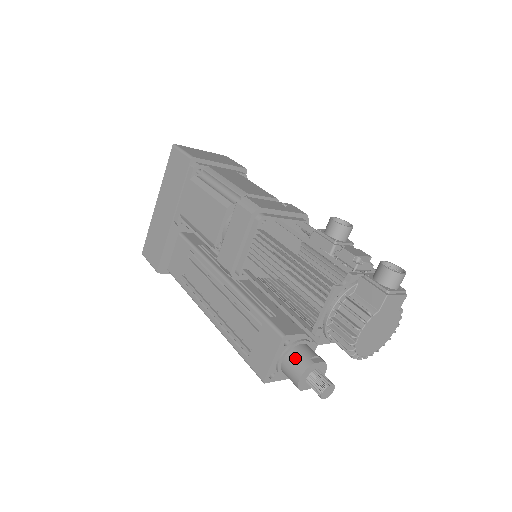
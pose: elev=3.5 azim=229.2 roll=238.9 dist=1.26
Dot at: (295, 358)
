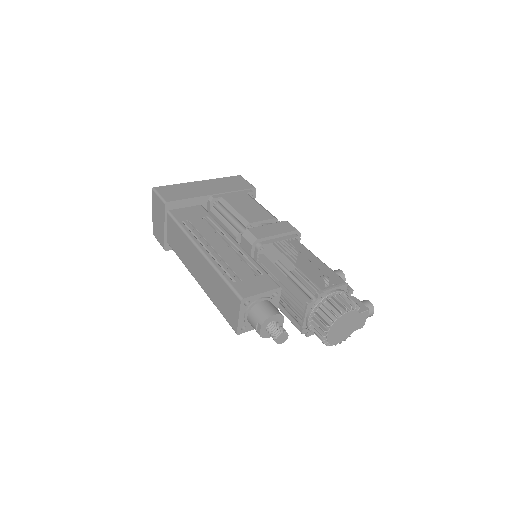
Dot at: (274, 306)
